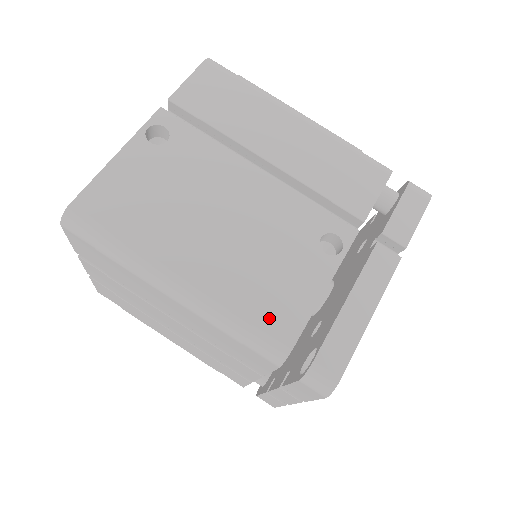
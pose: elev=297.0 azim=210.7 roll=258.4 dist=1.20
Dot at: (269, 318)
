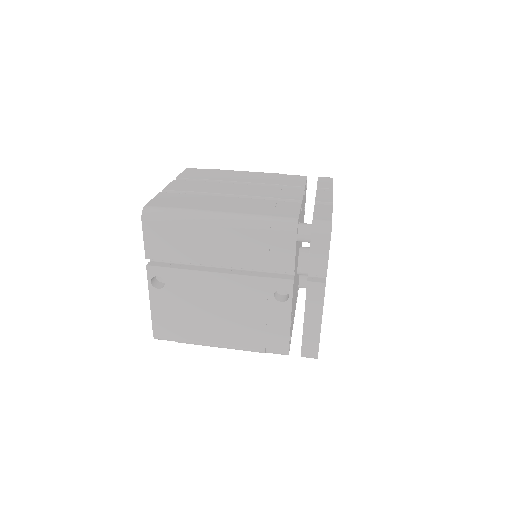
Dot at: (270, 344)
